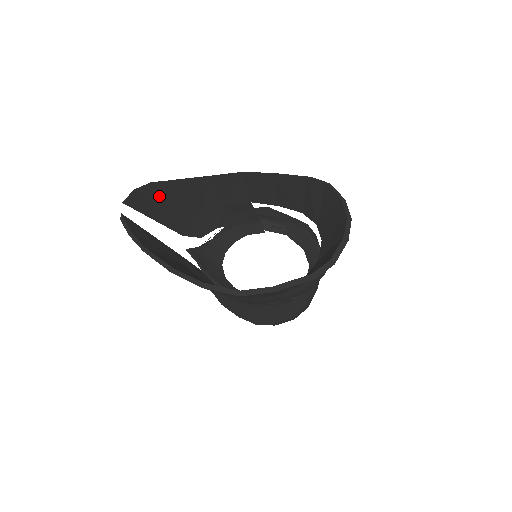
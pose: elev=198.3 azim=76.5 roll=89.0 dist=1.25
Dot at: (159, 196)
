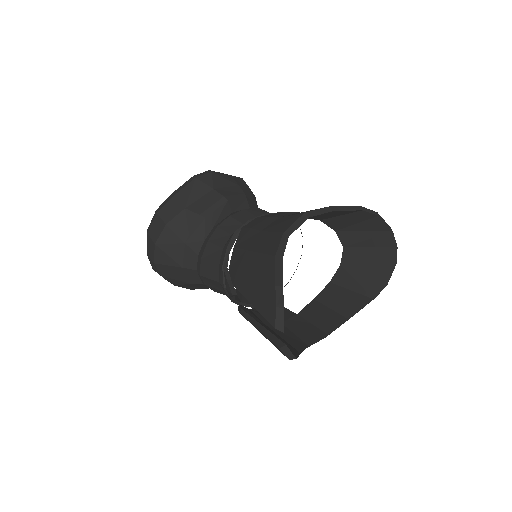
Dot at: occluded
